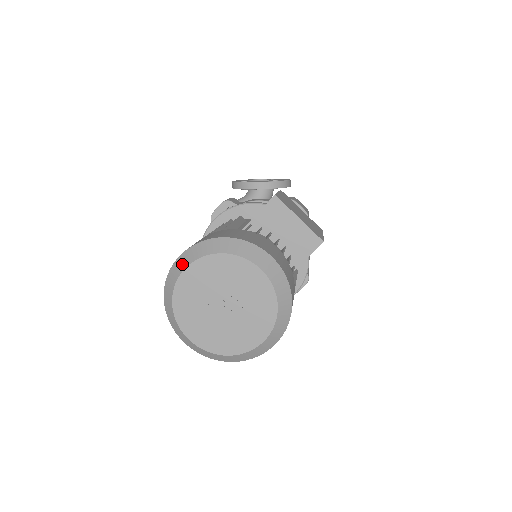
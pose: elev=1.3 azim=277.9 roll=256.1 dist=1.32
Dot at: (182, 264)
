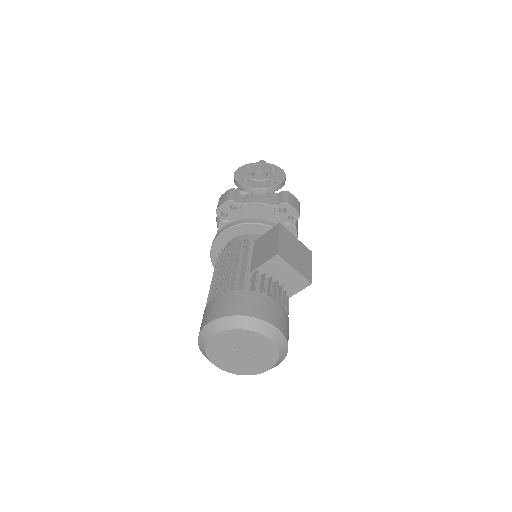
Dot at: (212, 330)
